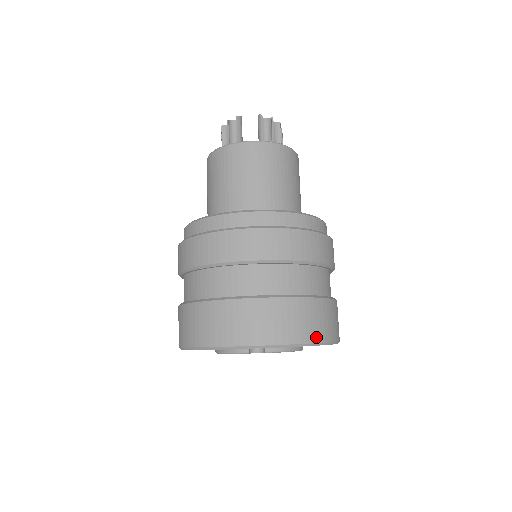
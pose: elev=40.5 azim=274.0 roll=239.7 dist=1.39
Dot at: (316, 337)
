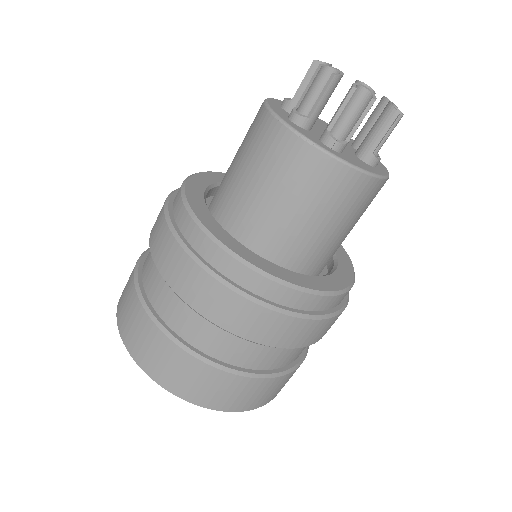
Dot at: occluded
